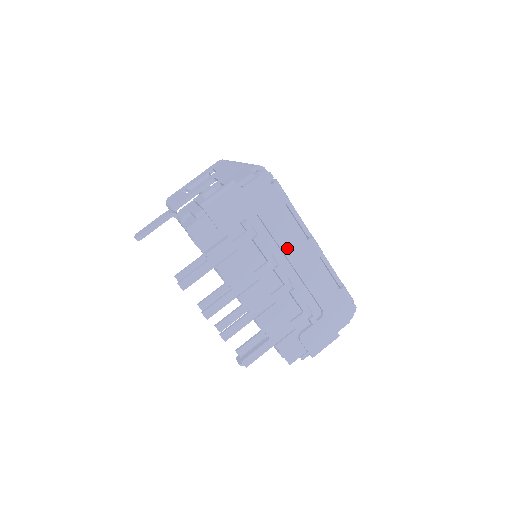
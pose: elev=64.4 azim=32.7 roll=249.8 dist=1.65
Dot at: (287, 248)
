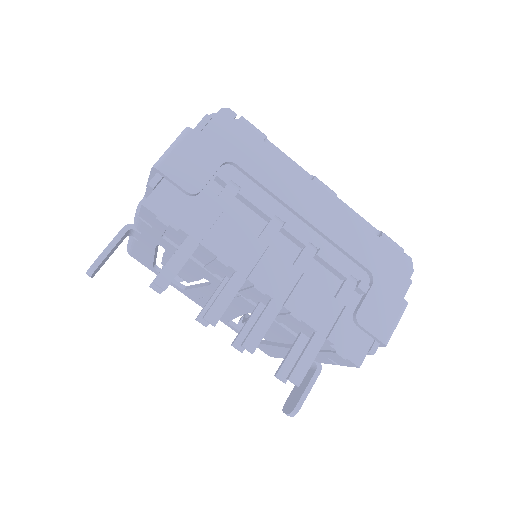
Dot at: (288, 197)
